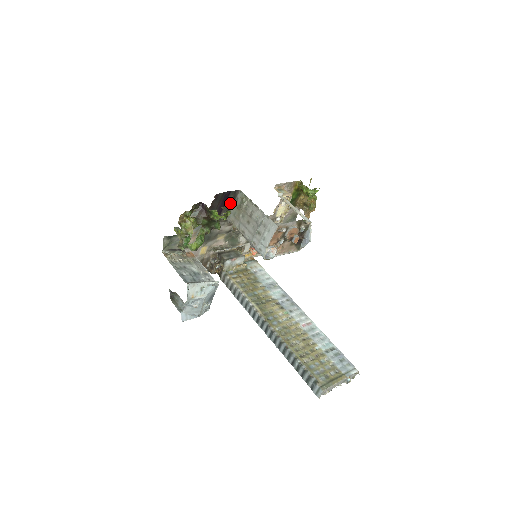
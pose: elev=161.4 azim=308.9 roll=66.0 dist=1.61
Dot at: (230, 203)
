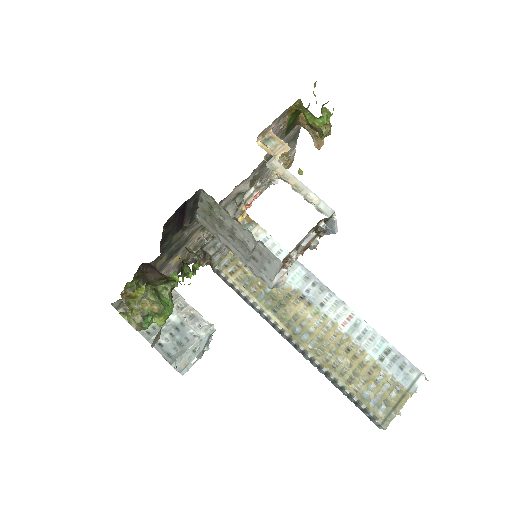
Dot at: (192, 208)
